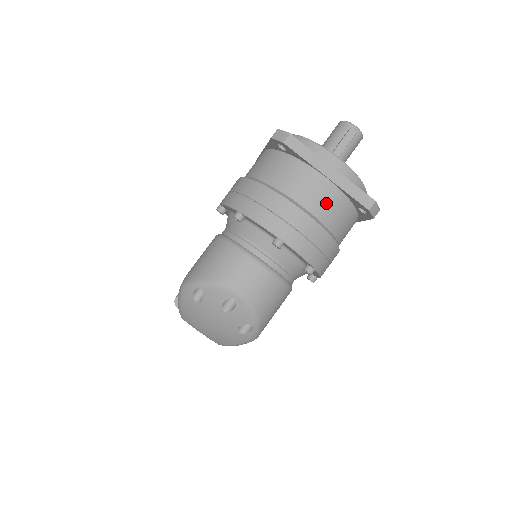
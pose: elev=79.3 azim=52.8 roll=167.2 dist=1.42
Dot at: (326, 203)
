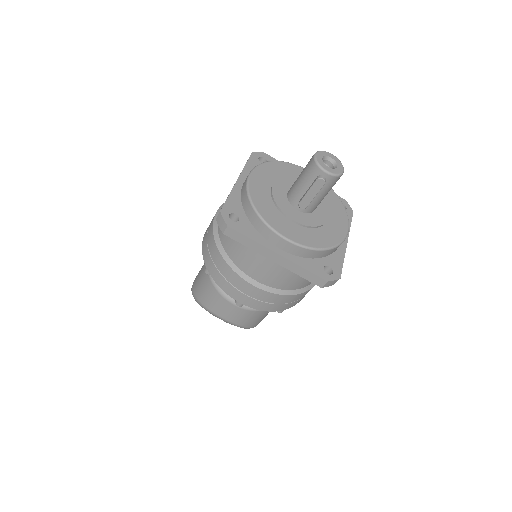
Dot at: (278, 277)
